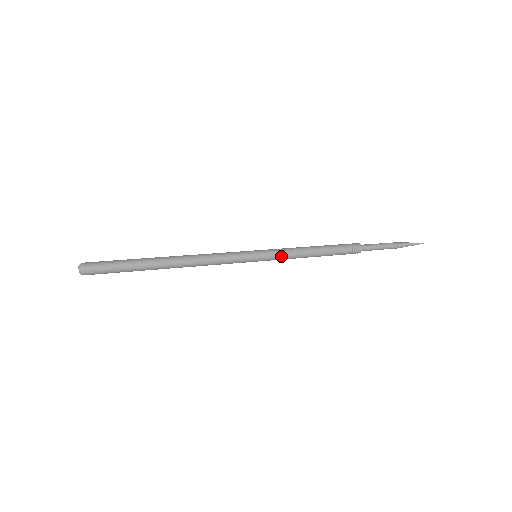
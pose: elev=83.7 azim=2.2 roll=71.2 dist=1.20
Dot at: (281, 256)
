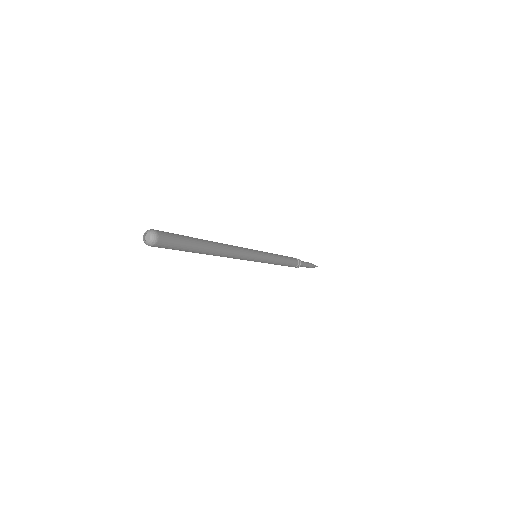
Dot at: (271, 257)
